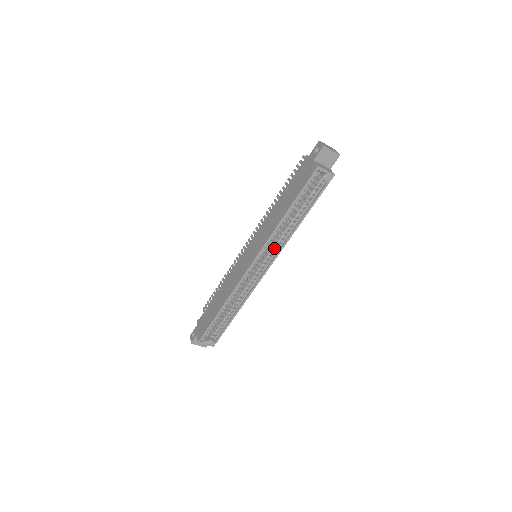
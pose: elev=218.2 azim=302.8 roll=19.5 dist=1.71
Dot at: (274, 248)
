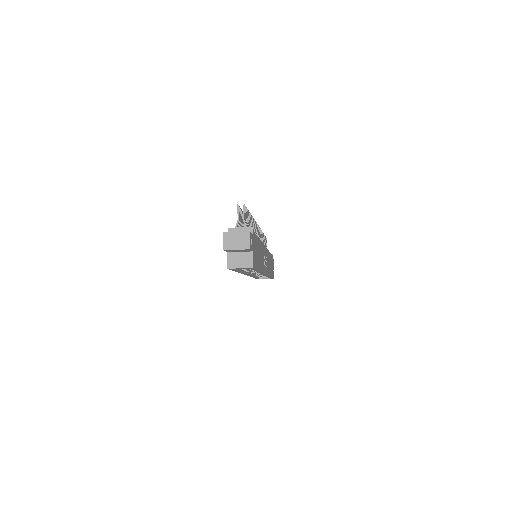
Dot at: occluded
